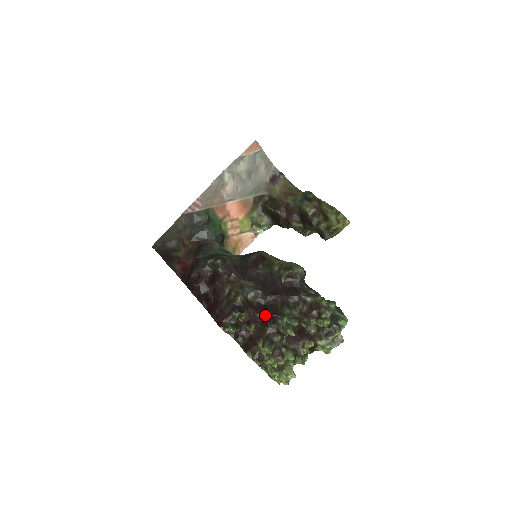
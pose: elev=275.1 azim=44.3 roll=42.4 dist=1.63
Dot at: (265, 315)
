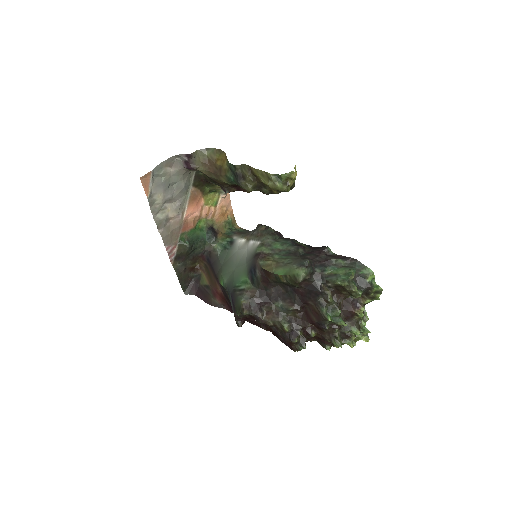
Dot at: (313, 324)
